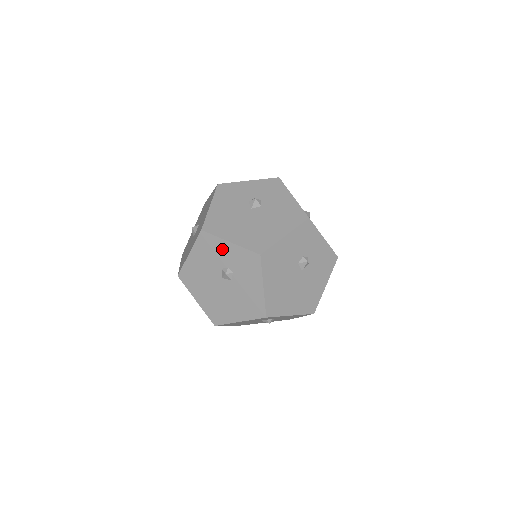
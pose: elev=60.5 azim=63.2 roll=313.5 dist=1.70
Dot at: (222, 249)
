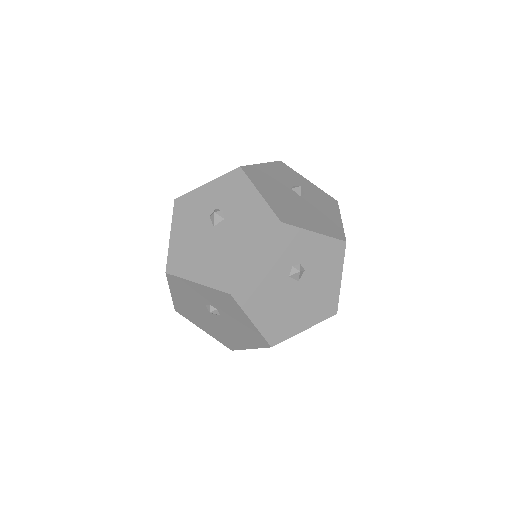
Dot at: (201, 197)
